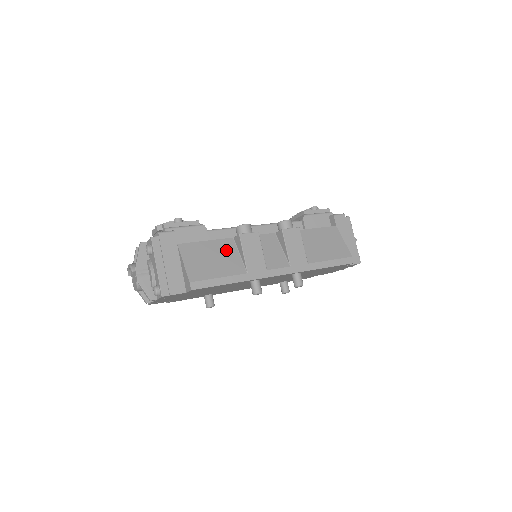
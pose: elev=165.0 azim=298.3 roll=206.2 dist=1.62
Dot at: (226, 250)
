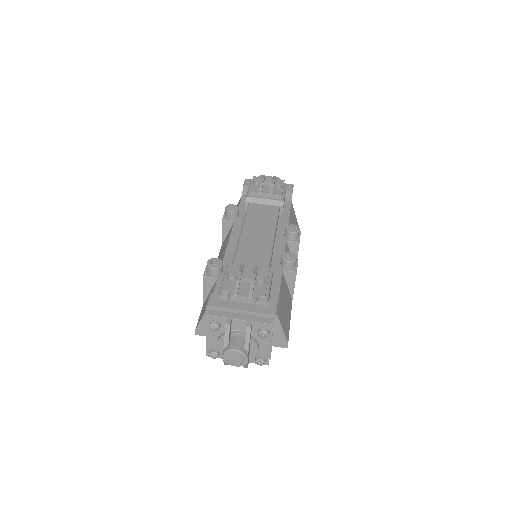
Dot at: (285, 289)
